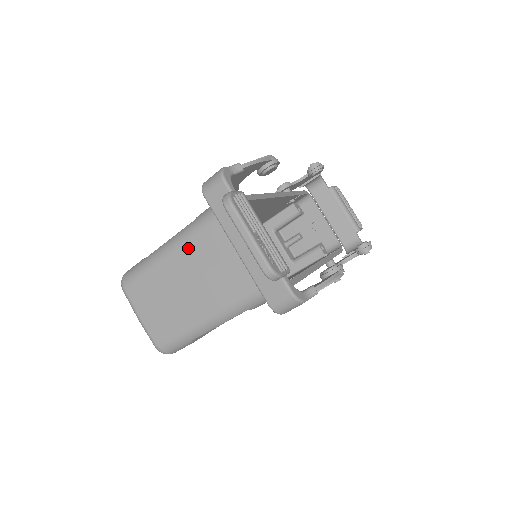
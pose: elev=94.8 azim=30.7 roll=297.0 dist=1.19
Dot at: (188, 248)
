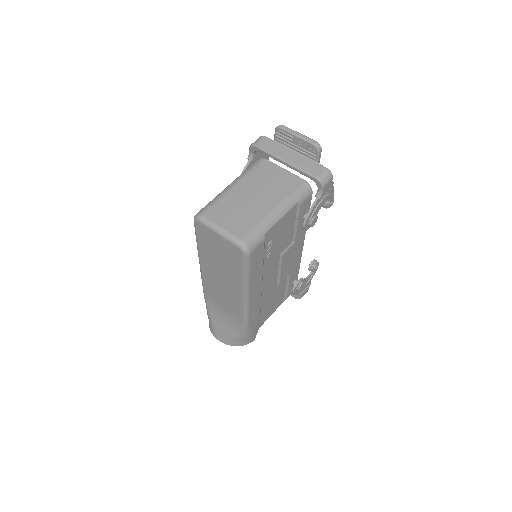
Dot at: (248, 179)
